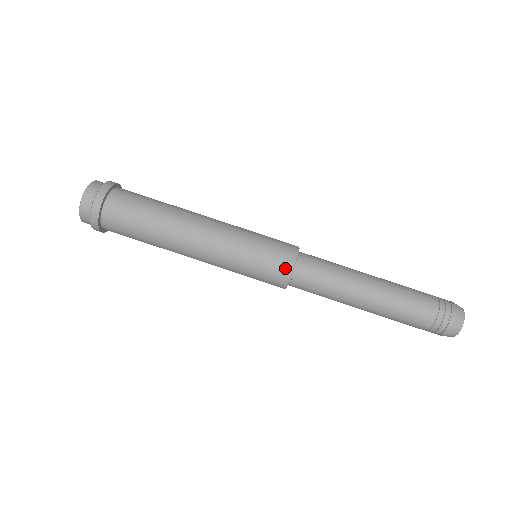
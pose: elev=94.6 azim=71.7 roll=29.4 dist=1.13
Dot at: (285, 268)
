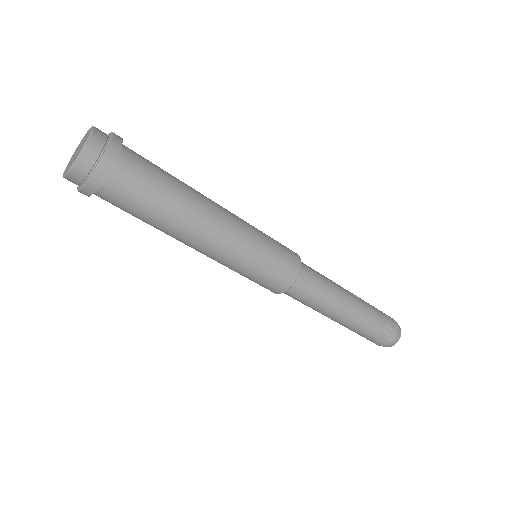
Dot at: (284, 285)
